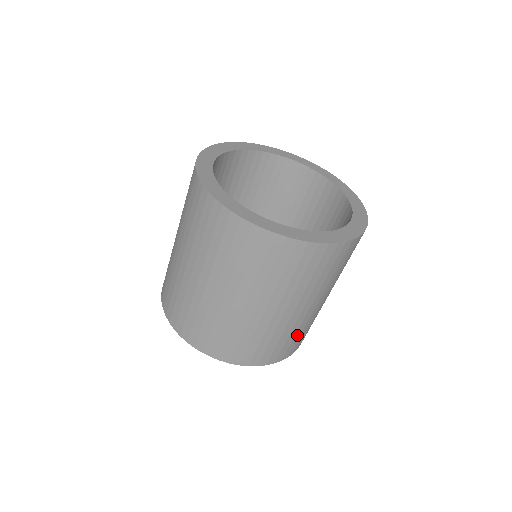
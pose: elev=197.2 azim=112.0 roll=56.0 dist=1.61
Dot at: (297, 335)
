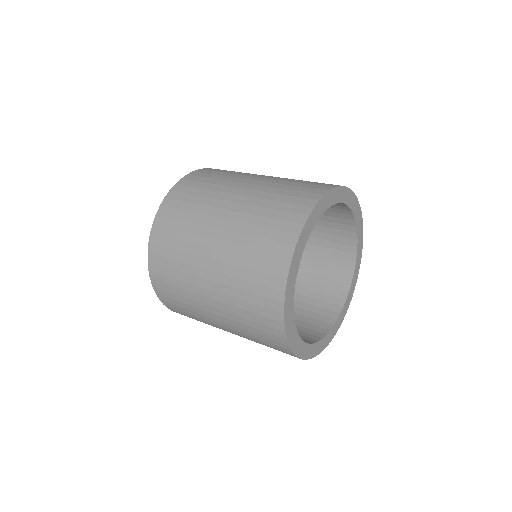
Dot at: occluded
